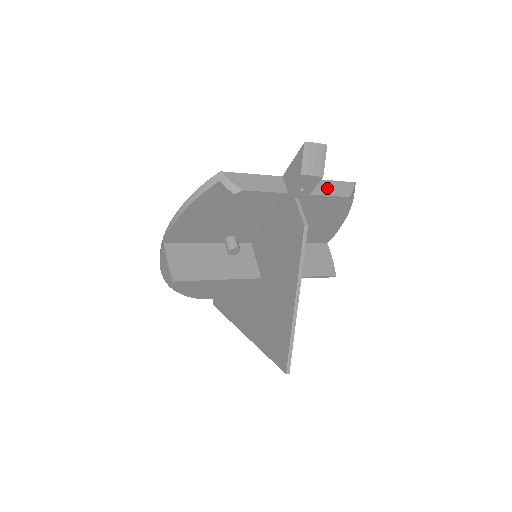
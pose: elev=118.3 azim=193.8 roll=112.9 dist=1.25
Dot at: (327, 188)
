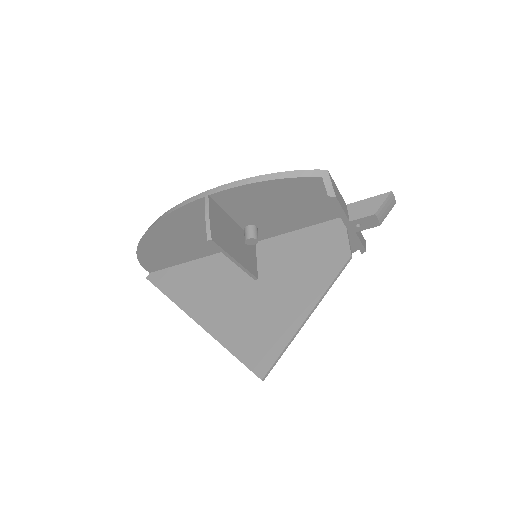
Dot at: (360, 234)
